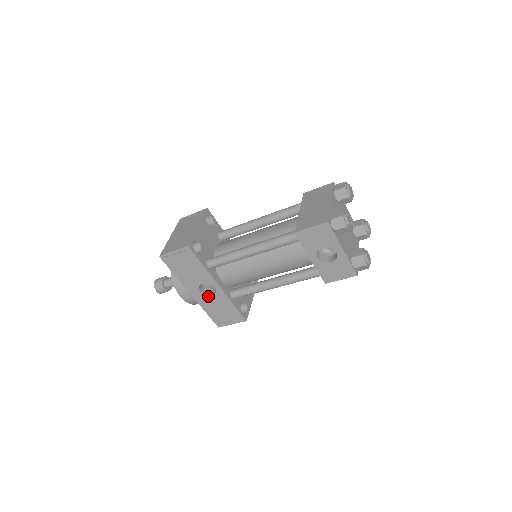
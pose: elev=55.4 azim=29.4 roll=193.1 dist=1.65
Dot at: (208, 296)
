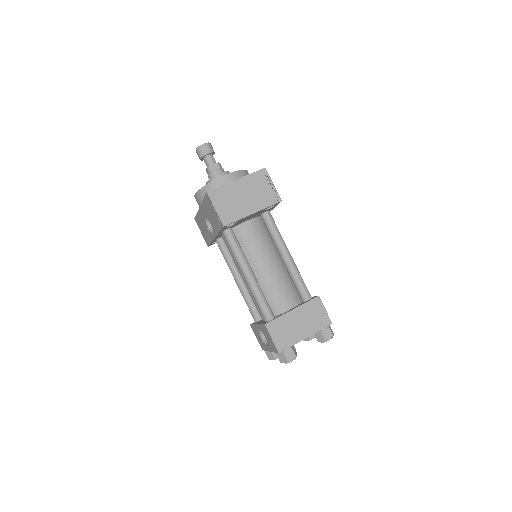
Dot at: (206, 222)
